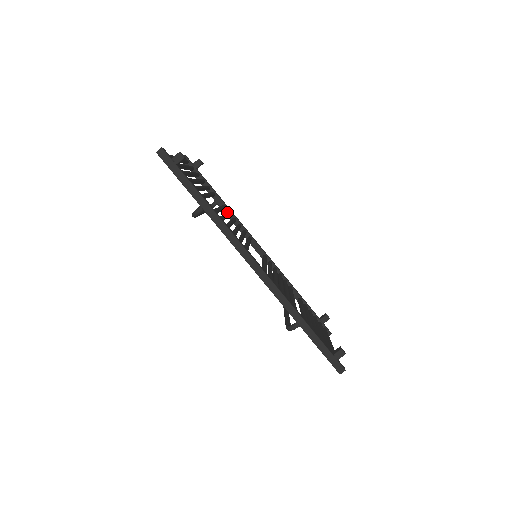
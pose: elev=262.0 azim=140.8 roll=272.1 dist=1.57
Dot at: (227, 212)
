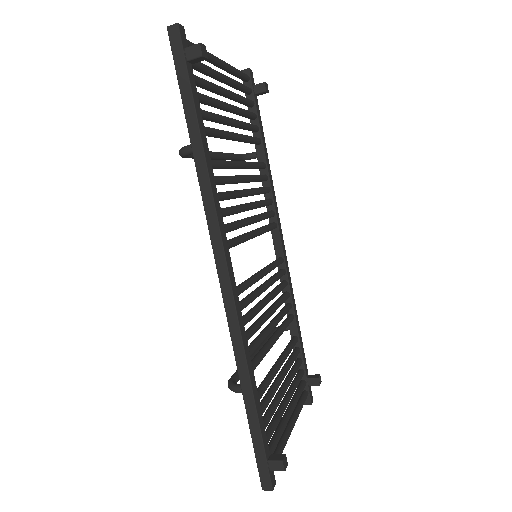
Dot at: (258, 175)
